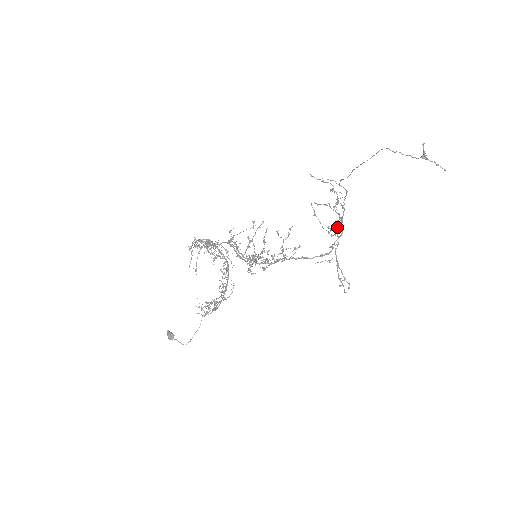
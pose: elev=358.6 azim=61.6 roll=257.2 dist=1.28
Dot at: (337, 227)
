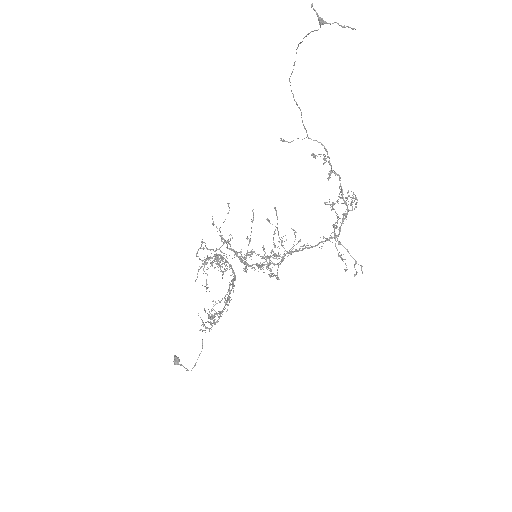
Dot at: occluded
